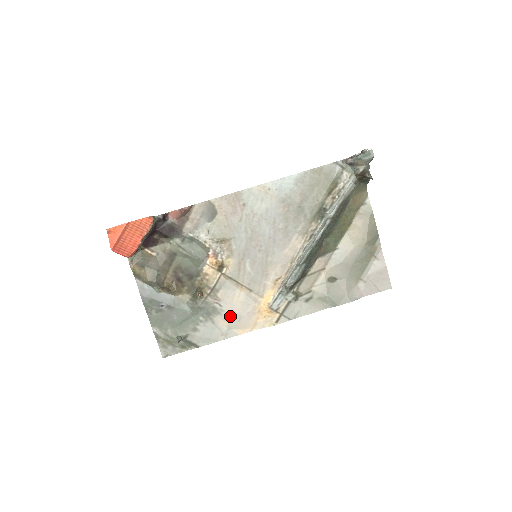
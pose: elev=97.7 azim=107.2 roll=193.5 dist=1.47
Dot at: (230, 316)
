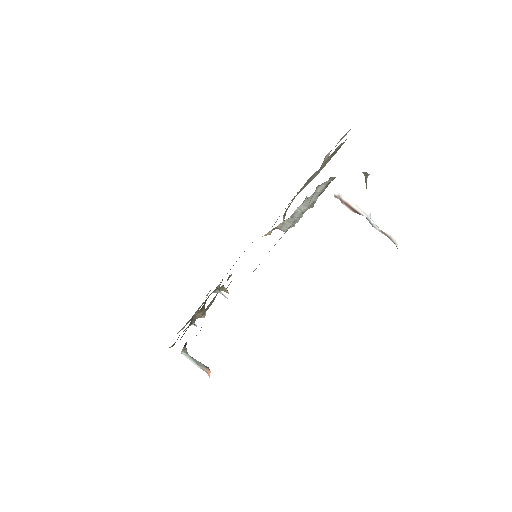
Dot at: occluded
